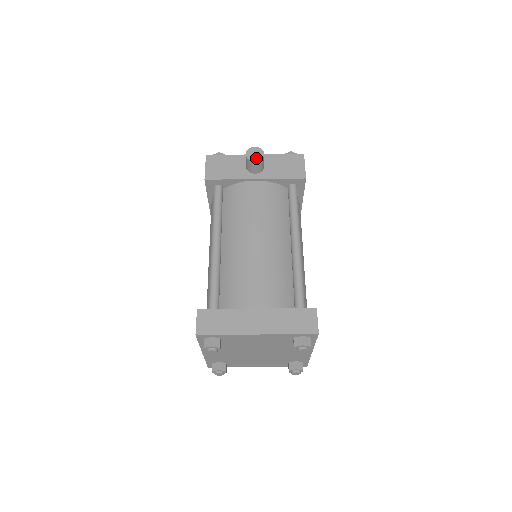
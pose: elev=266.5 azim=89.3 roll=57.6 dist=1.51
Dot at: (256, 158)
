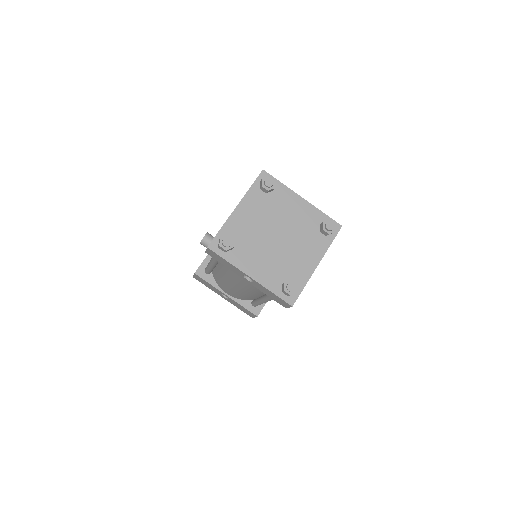
Dot at: (204, 236)
